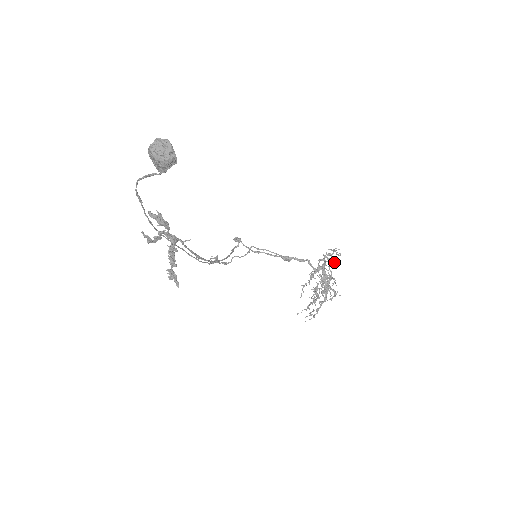
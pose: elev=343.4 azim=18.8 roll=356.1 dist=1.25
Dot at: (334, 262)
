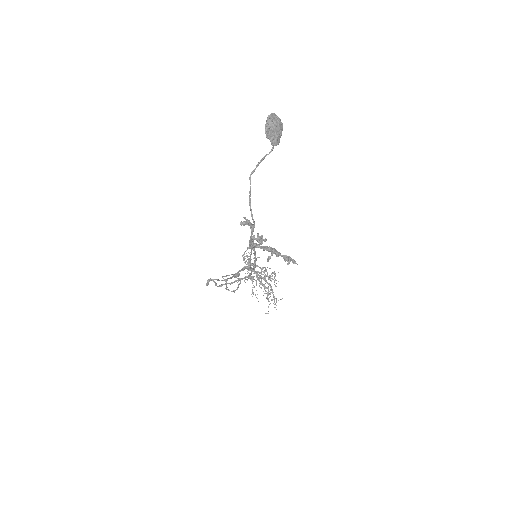
Dot at: (249, 262)
